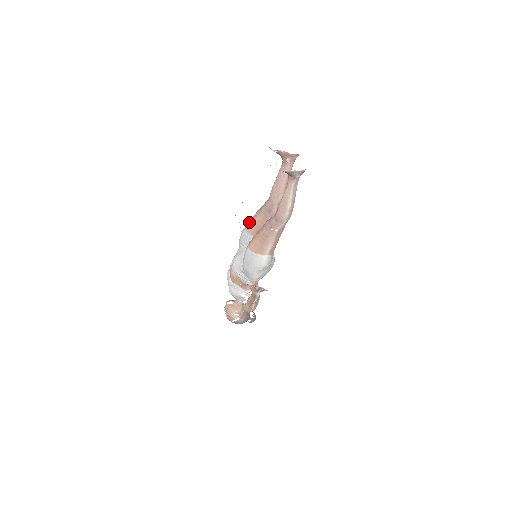
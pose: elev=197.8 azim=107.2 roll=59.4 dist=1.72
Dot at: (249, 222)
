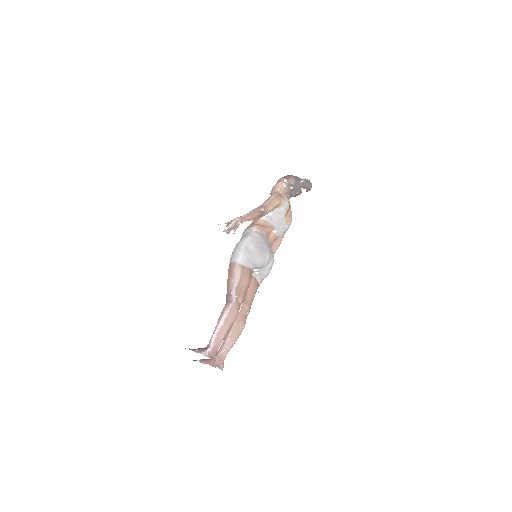
Dot at: occluded
